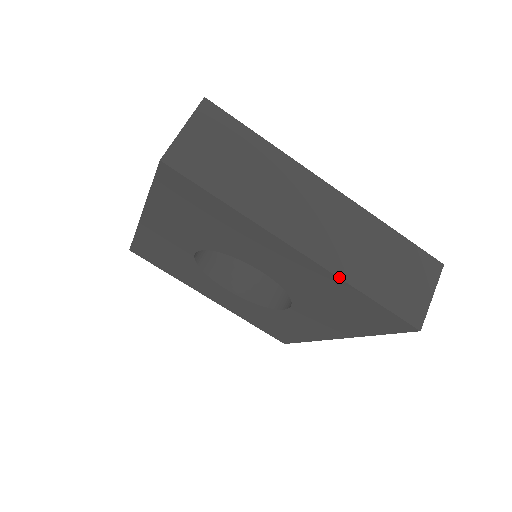
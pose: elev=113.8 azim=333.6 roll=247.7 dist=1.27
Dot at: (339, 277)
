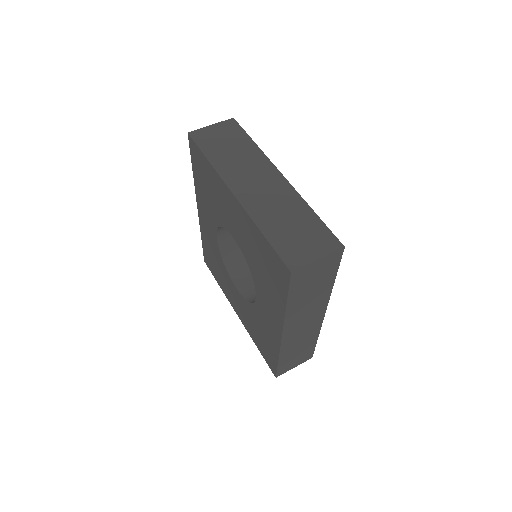
Dot at: (250, 216)
